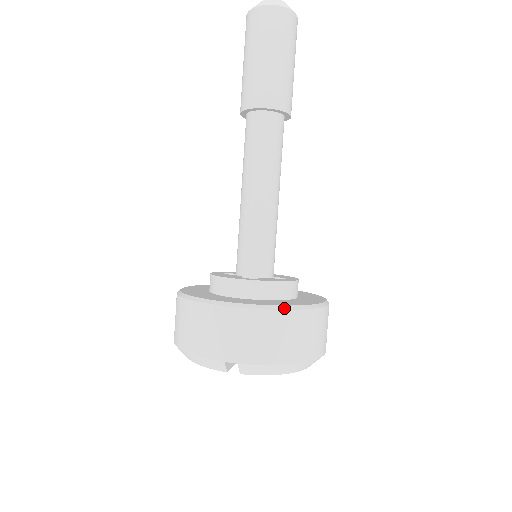
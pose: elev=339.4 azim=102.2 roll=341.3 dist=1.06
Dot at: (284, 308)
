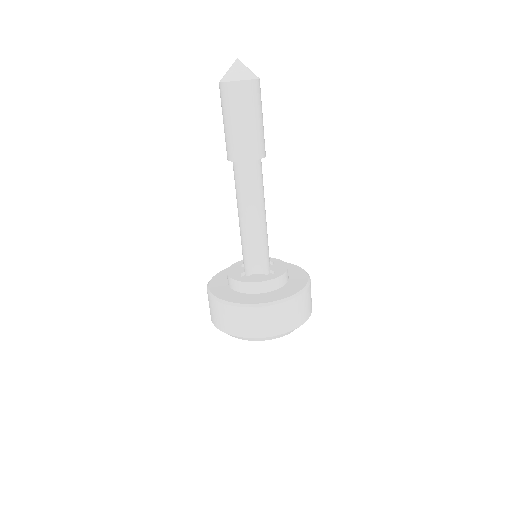
Dot at: (310, 282)
